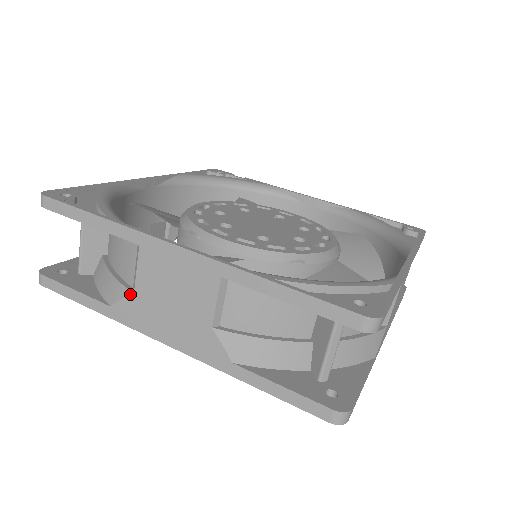
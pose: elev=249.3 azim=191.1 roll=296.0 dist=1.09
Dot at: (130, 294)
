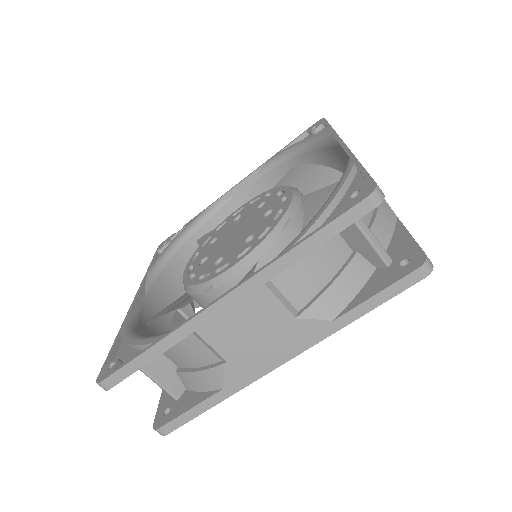
Dot at: (225, 366)
